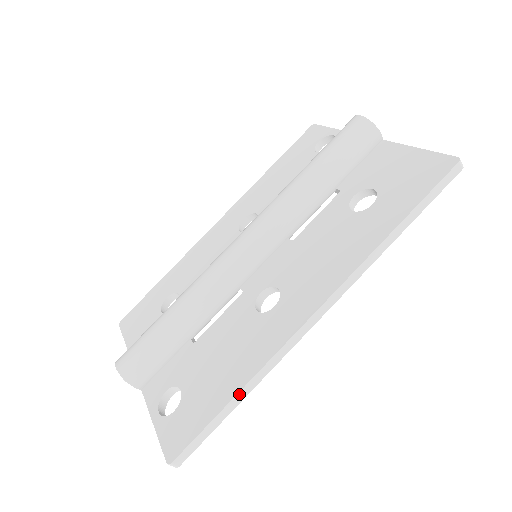
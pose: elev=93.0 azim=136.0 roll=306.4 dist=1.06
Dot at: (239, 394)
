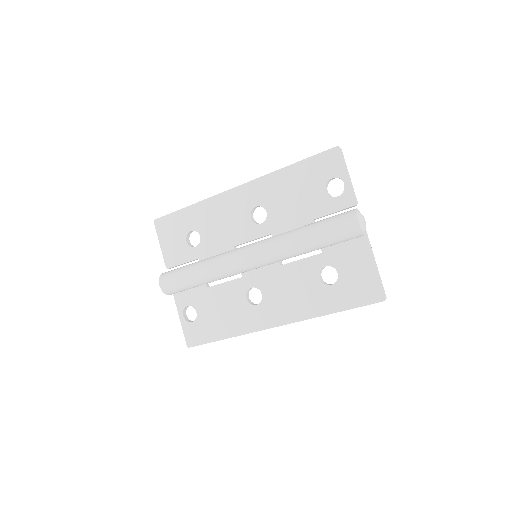
Dot at: occluded
